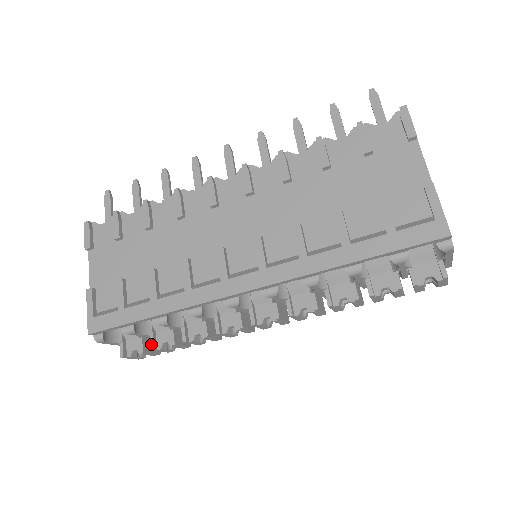
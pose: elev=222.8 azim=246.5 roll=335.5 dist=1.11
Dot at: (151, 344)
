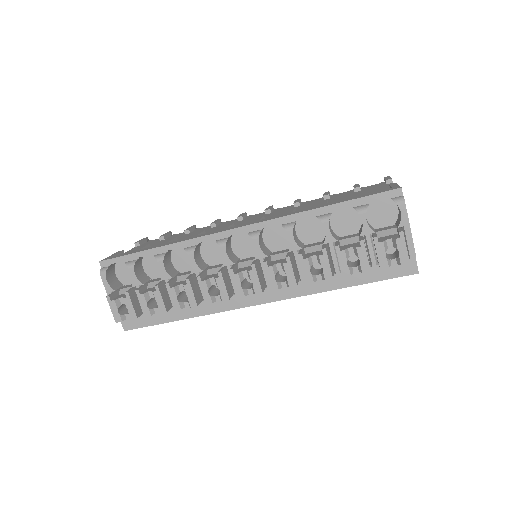
Dot at: (138, 288)
